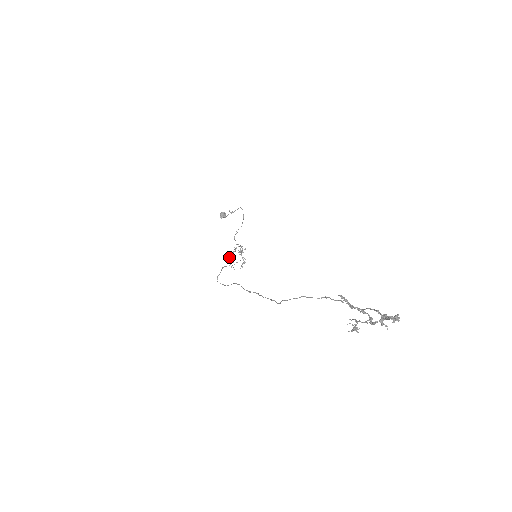
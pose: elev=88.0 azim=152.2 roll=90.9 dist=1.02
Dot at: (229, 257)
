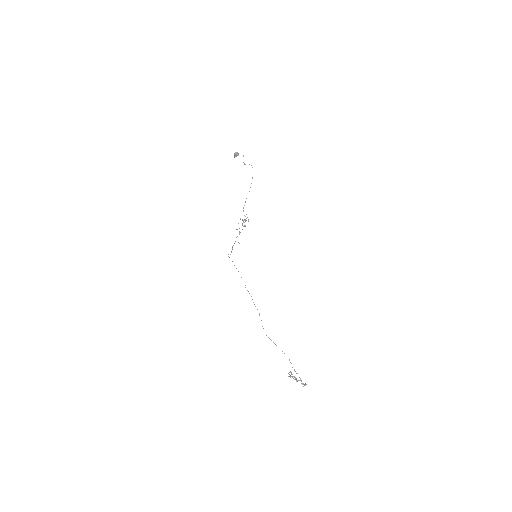
Dot at: occluded
